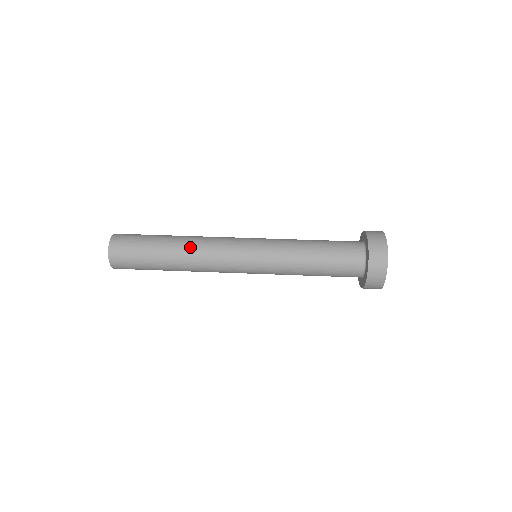
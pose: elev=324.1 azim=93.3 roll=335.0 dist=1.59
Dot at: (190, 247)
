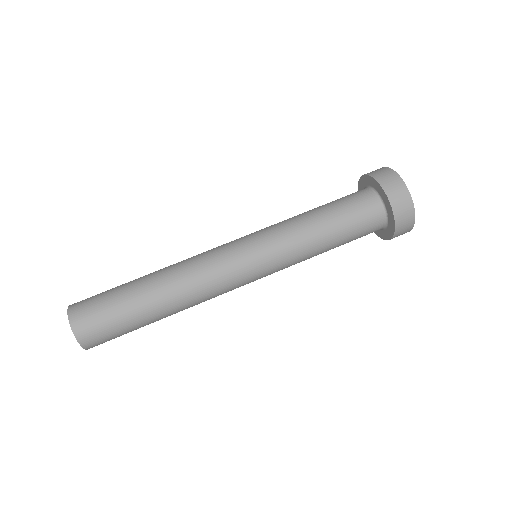
Dot at: (173, 273)
